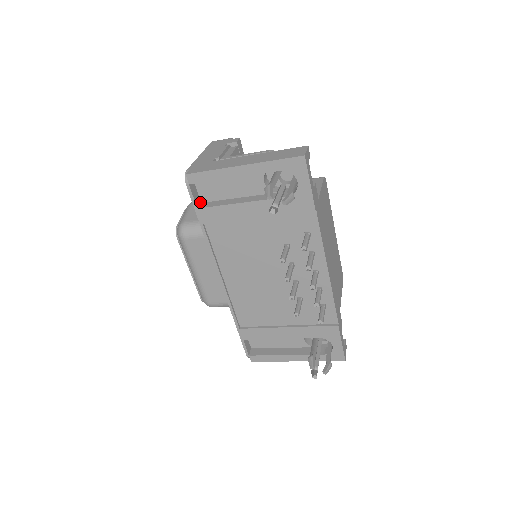
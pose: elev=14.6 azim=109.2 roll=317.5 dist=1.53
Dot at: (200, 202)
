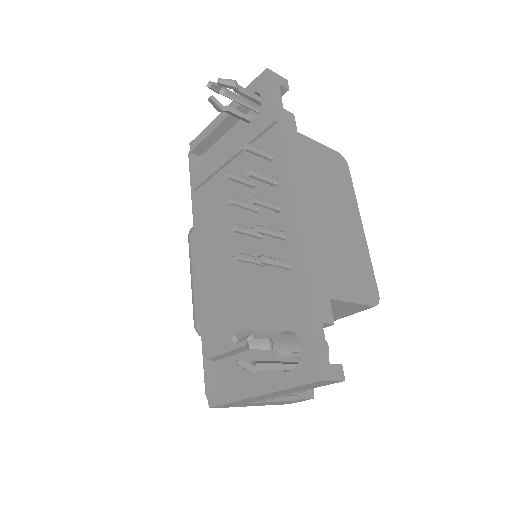
Dot at: occluded
